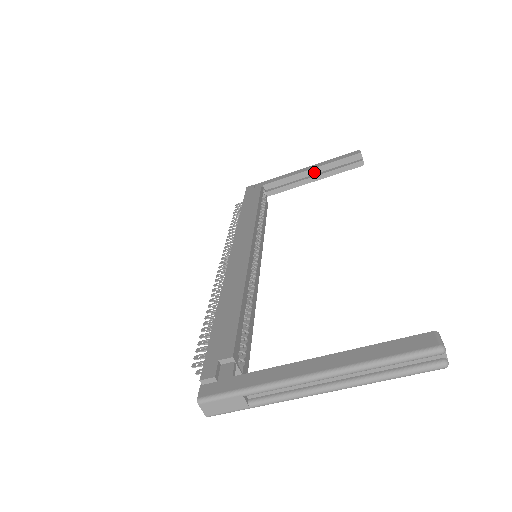
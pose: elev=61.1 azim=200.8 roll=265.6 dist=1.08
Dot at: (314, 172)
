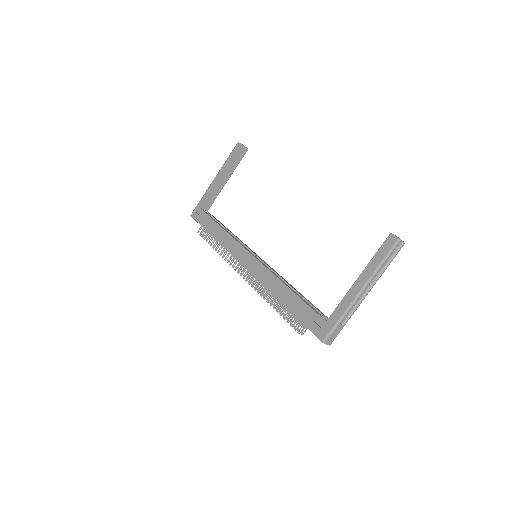
Dot at: (224, 176)
